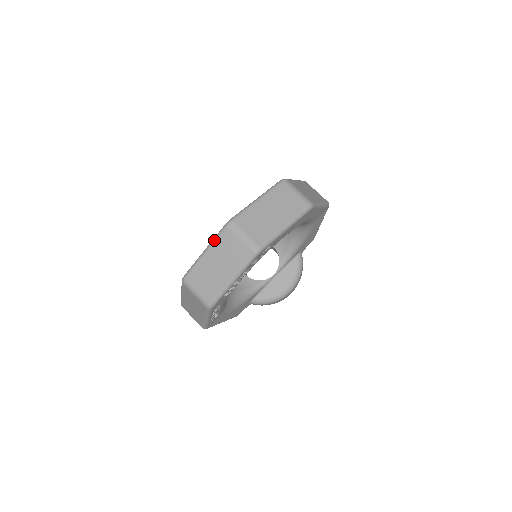
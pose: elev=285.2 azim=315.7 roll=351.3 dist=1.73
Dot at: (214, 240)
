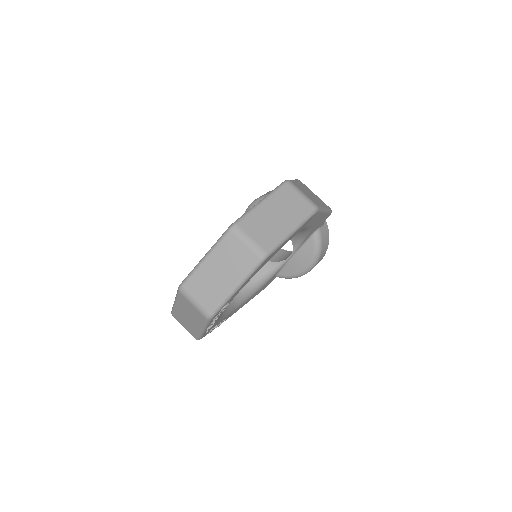
Dot at: (176, 297)
